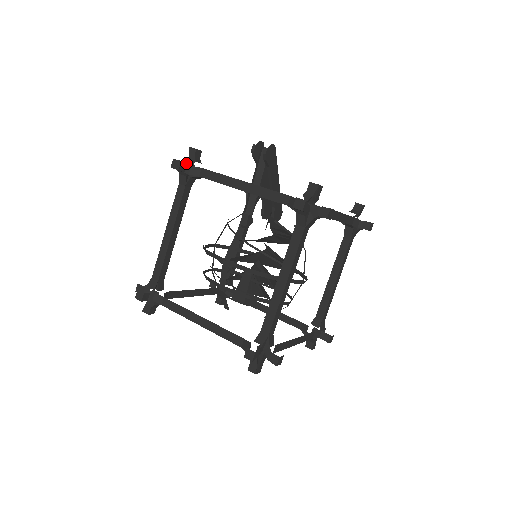
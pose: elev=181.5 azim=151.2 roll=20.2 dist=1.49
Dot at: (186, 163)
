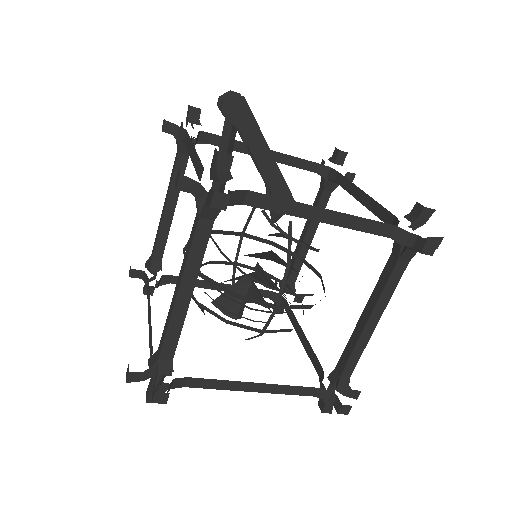
Dot at: occluded
